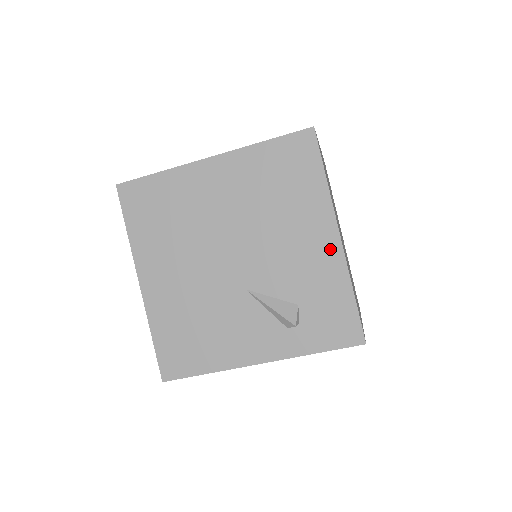
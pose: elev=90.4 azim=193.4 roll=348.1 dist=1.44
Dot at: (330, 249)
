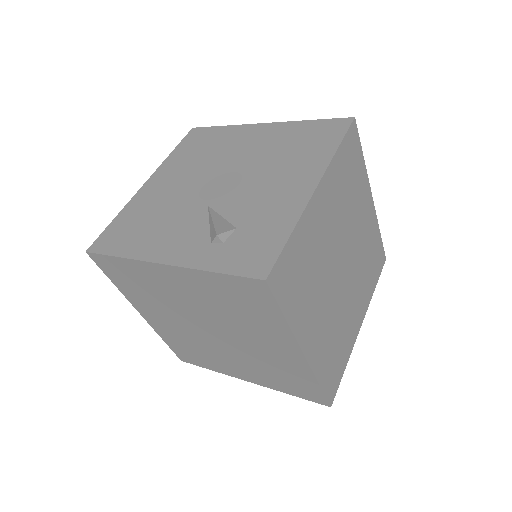
Dot at: (300, 195)
